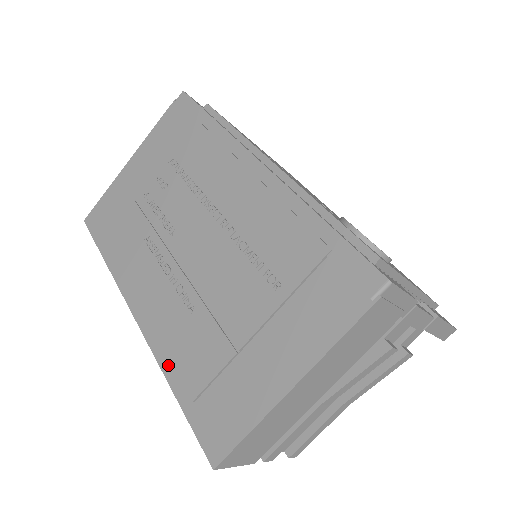
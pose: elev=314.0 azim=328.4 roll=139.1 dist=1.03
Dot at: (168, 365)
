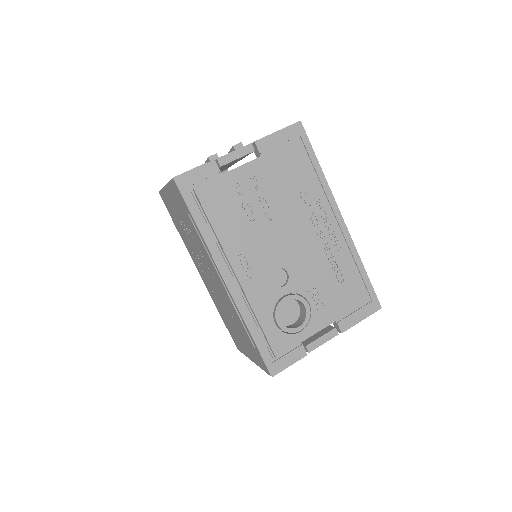
Dot at: occluded
